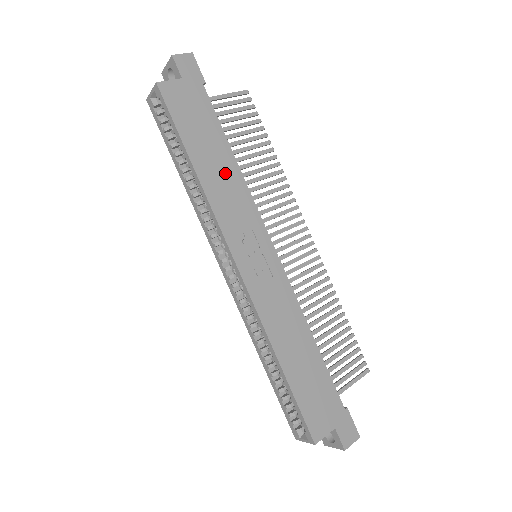
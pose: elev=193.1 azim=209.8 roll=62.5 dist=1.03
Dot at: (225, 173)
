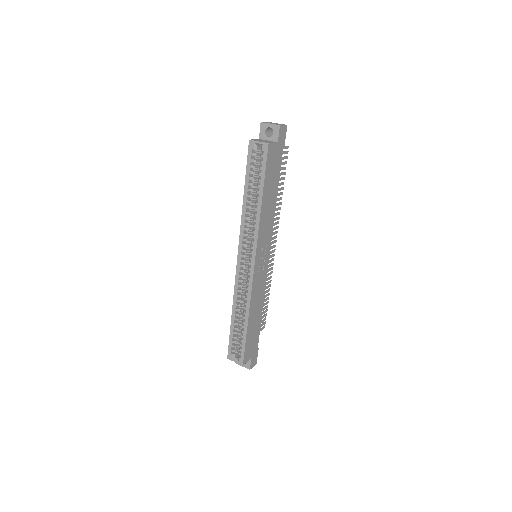
Dot at: (270, 208)
